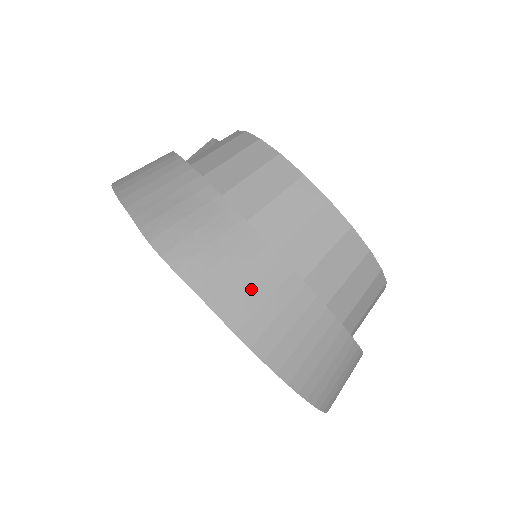
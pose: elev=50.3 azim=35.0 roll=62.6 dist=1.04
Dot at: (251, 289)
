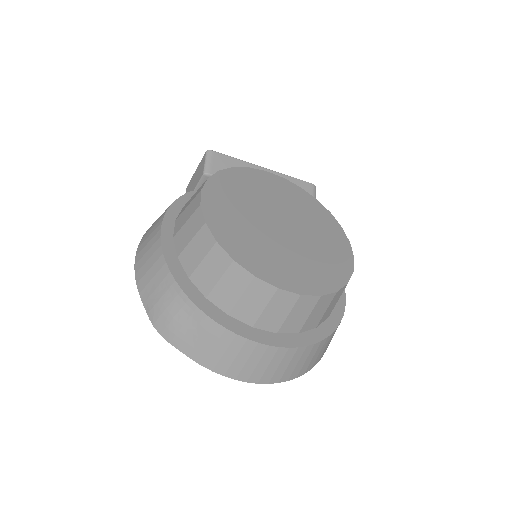
Dot at: (213, 349)
